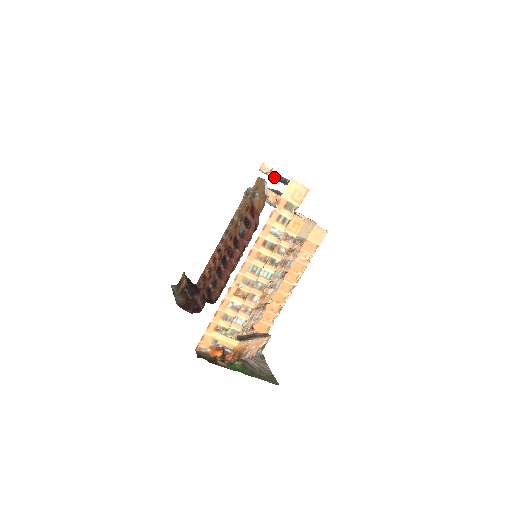
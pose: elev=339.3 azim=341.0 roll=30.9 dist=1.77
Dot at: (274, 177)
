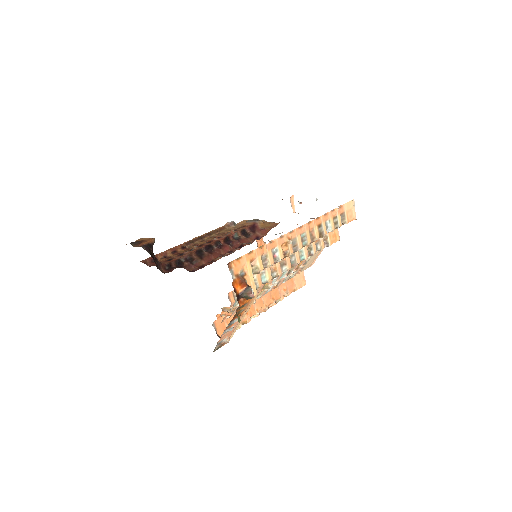
Dot at: occluded
